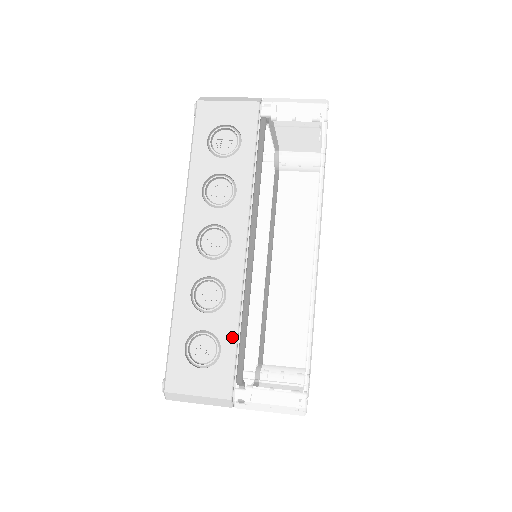
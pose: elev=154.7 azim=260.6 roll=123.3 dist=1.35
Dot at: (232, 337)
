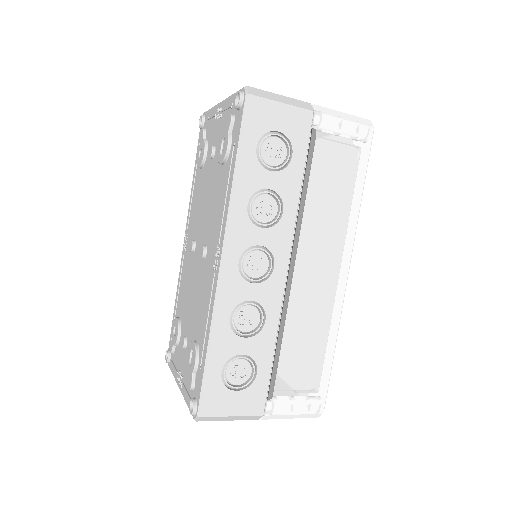
Dot at: (268, 359)
